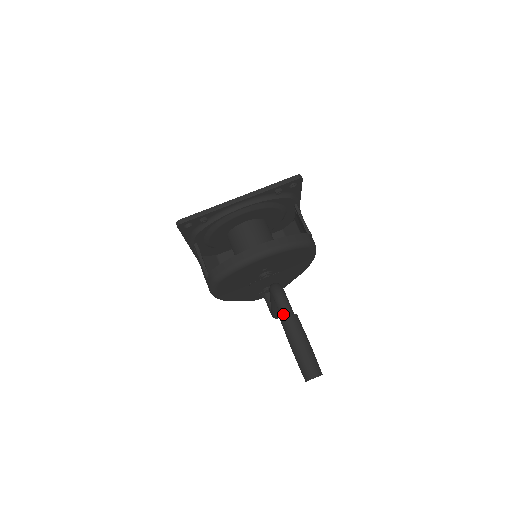
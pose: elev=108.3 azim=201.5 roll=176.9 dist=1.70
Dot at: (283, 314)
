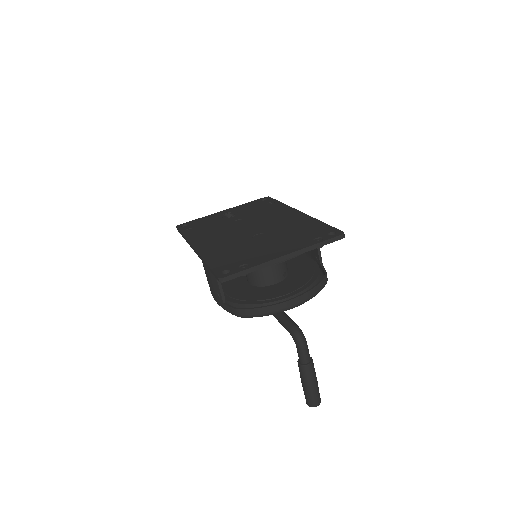
Dot at: (303, 361)
